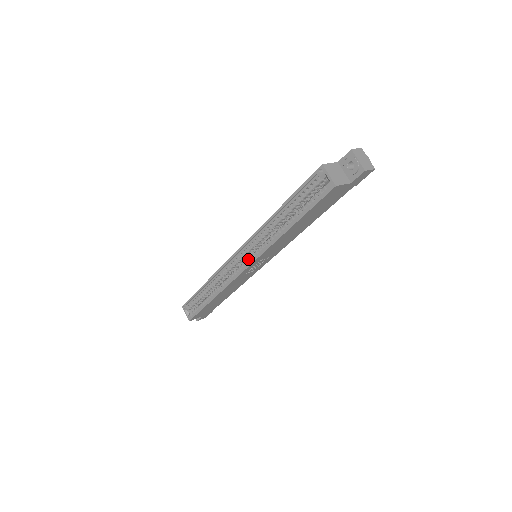
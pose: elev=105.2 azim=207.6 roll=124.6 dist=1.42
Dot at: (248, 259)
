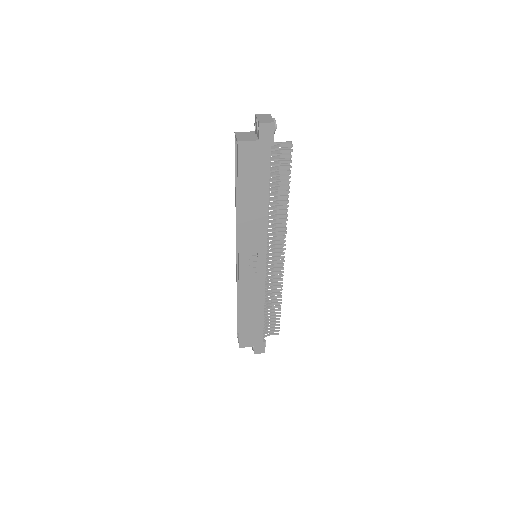
Dot at: occluded
